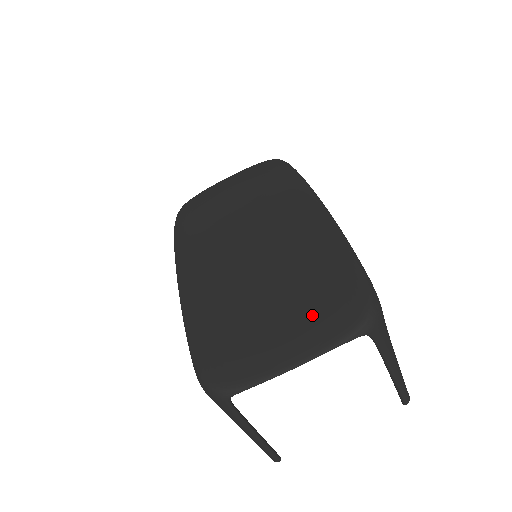
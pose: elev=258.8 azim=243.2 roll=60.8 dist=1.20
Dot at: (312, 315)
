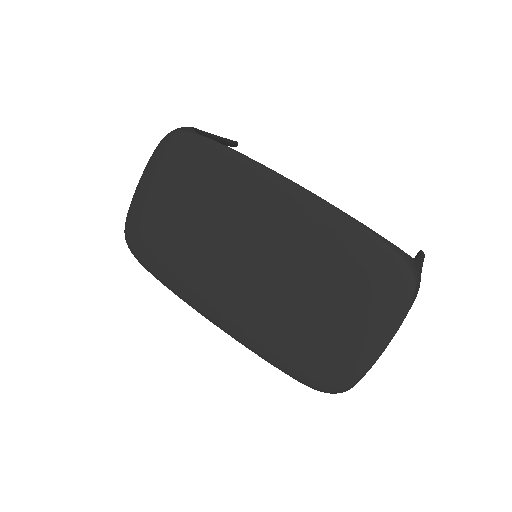
Dot at: (368, 301)
